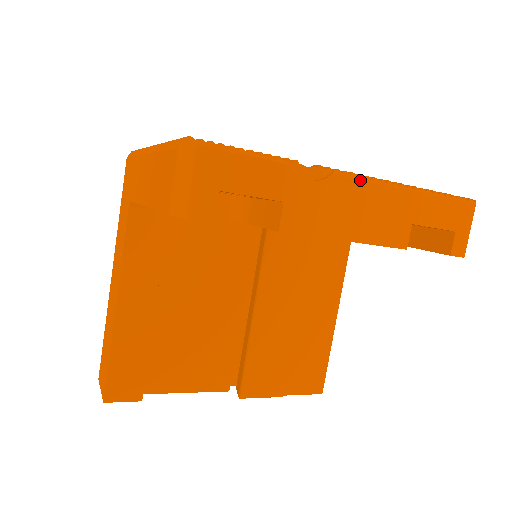
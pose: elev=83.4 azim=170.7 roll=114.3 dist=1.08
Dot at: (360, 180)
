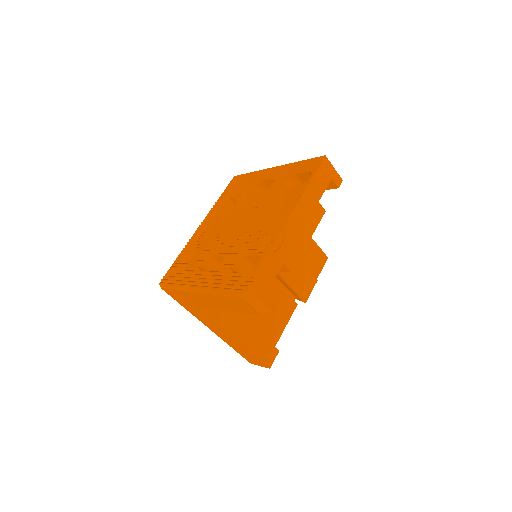
Dot at: (292, 219)
